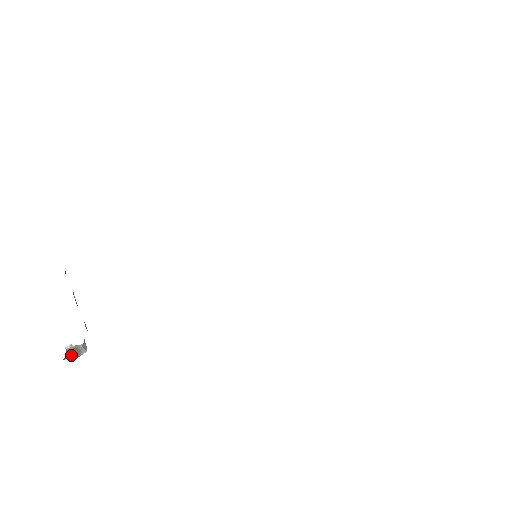
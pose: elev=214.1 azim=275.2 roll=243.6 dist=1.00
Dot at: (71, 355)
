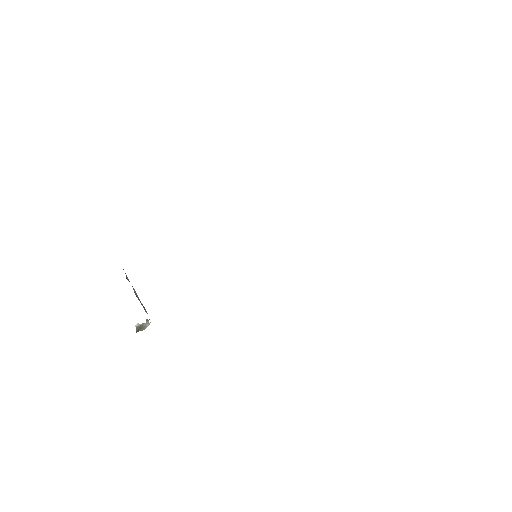
Dot at: (140, 329)
